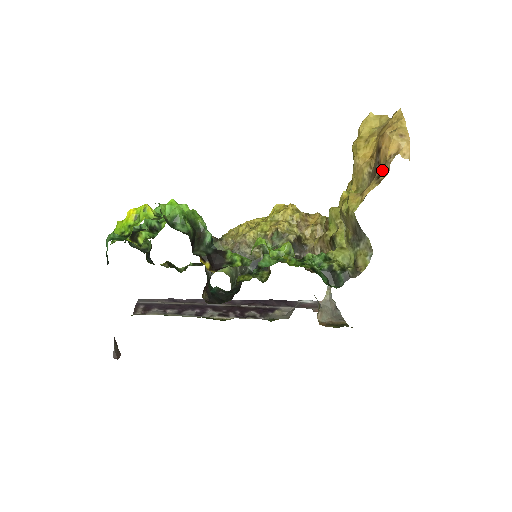
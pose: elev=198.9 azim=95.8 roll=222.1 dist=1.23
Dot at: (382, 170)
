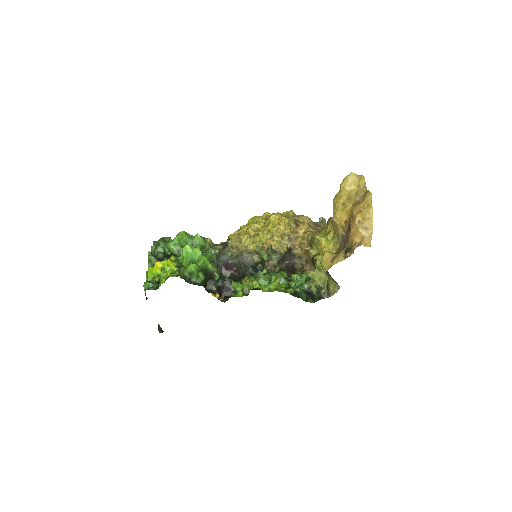
Dot at: (349, 248)
